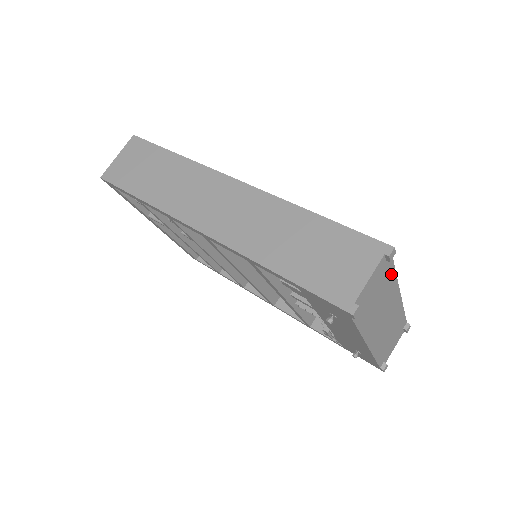
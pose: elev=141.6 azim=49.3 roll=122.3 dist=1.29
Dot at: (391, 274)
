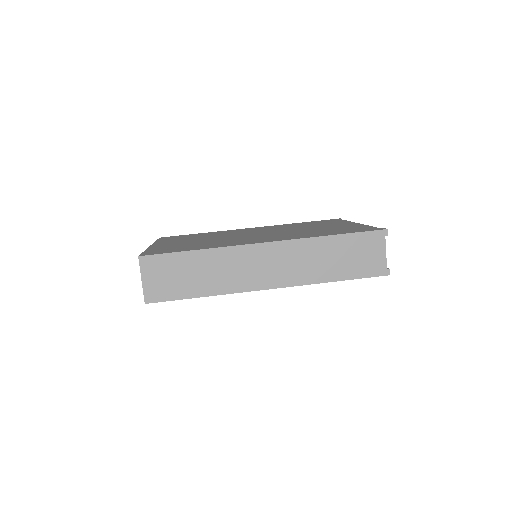
Dot at: occluded
